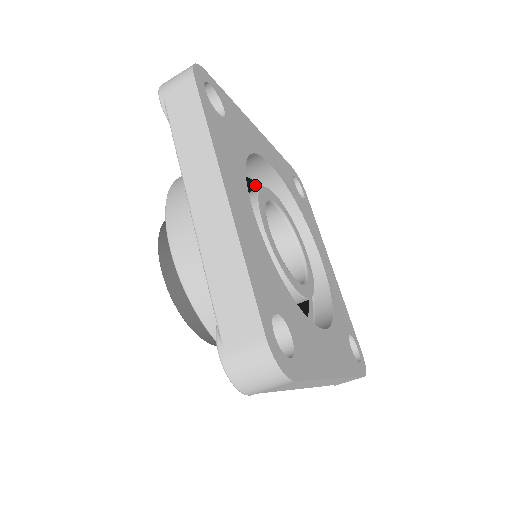
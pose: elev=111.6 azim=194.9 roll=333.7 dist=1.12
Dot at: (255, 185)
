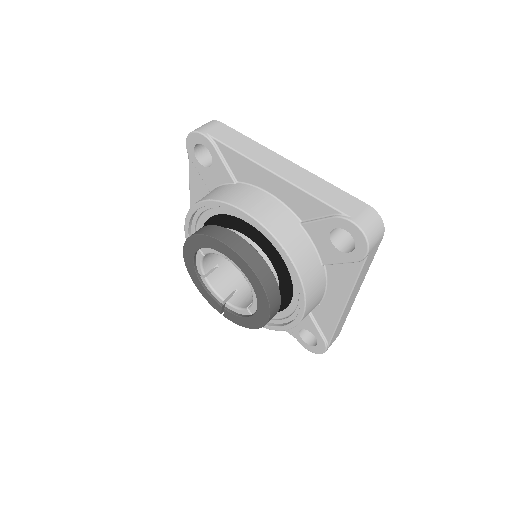
Dot at: occluded
